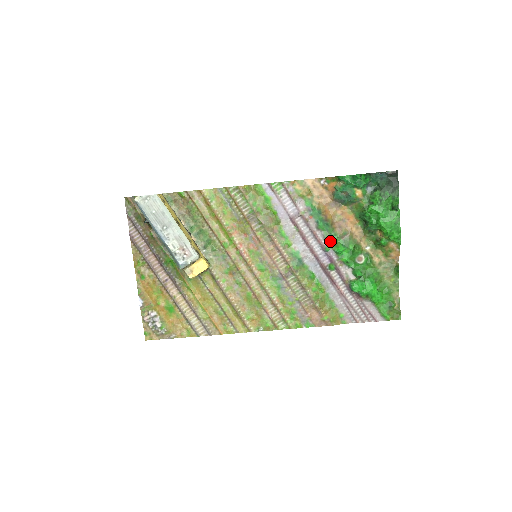
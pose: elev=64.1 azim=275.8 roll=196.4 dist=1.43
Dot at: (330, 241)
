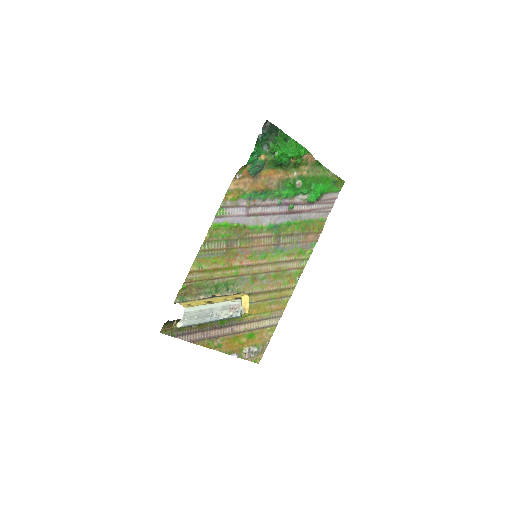
Dot at: (276, 197)
